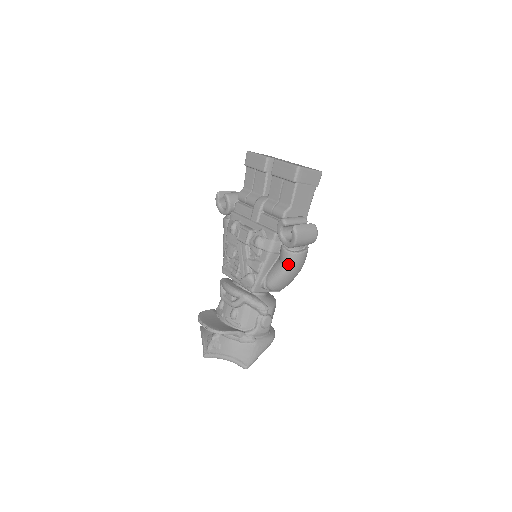
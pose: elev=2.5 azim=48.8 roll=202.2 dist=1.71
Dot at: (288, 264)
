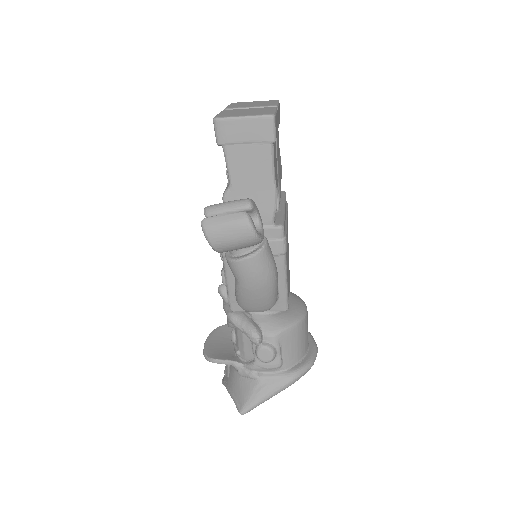
Dot at: (235, 276)
